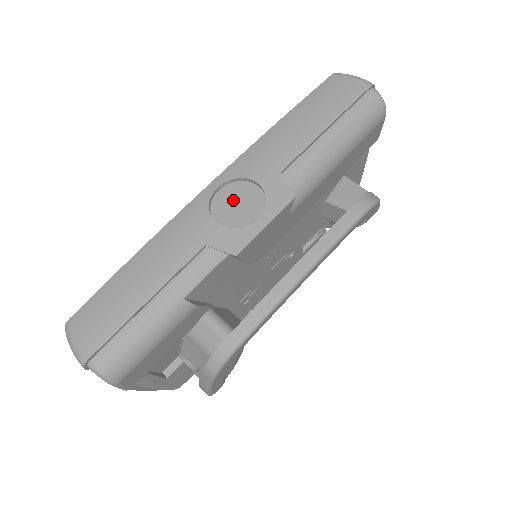
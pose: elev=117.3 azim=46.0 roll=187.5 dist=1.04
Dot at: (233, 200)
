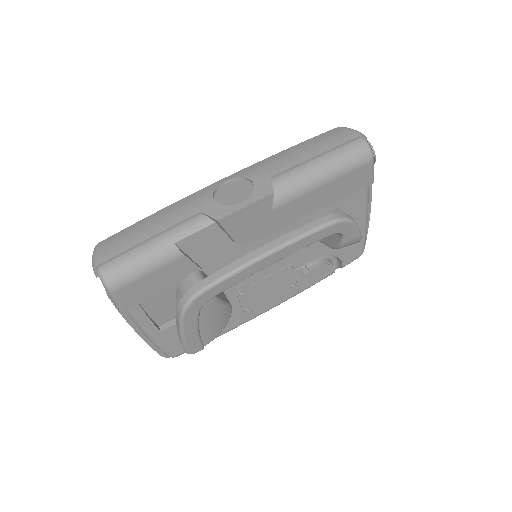
Dot at: (232, 190)
